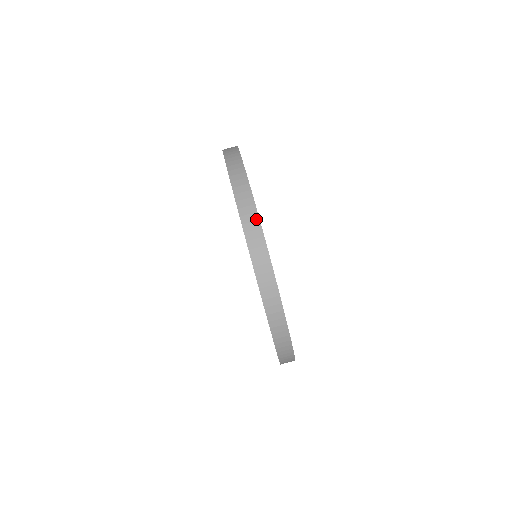
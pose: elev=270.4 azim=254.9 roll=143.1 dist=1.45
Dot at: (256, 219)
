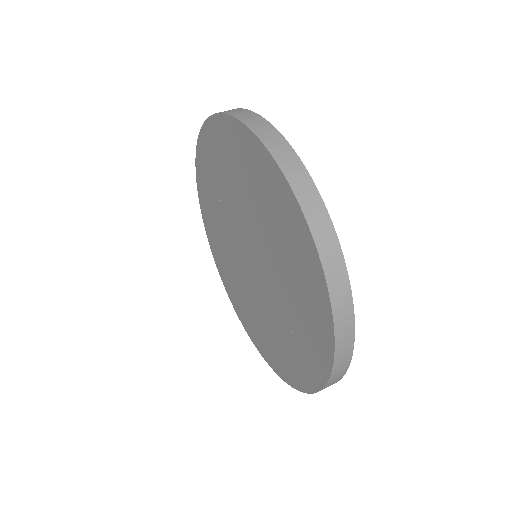
Dot at: occluded
